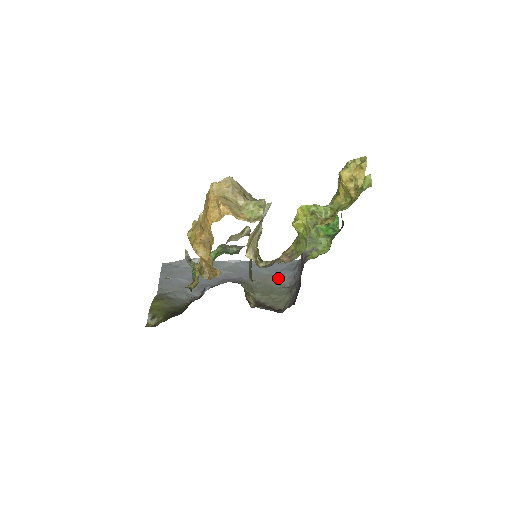
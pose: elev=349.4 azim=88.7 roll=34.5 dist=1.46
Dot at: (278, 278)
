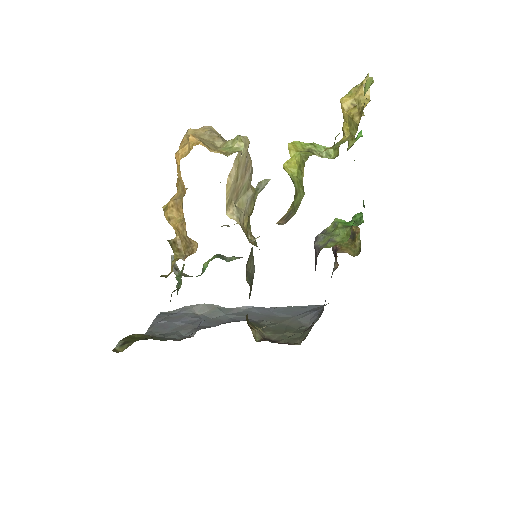
Dot at: (298, 319)
